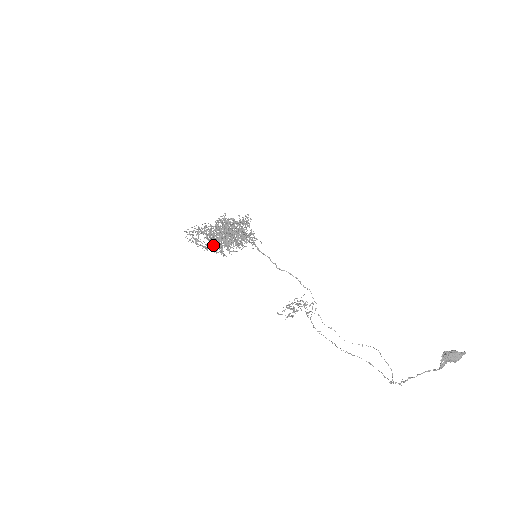
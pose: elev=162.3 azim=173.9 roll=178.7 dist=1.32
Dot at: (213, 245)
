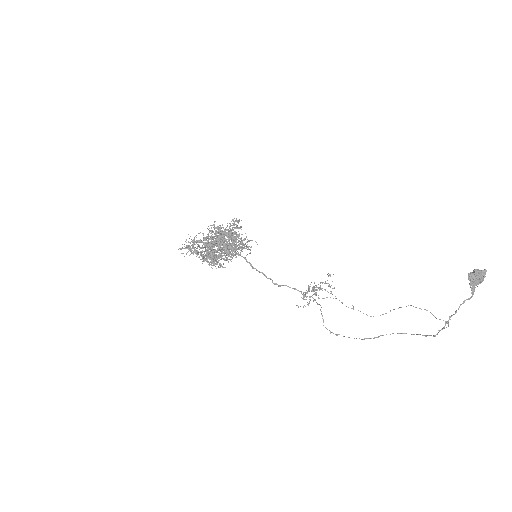
Dot at: (210, 257)
